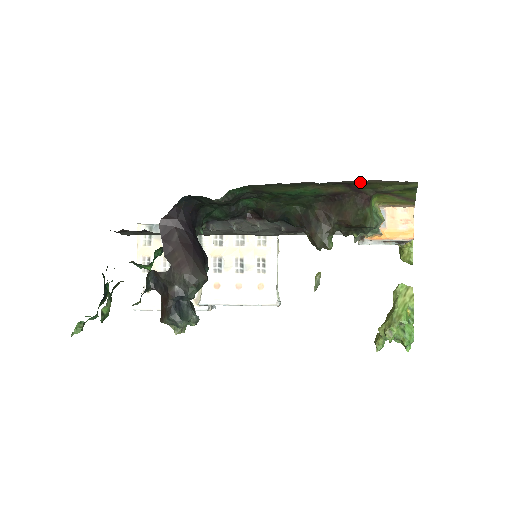
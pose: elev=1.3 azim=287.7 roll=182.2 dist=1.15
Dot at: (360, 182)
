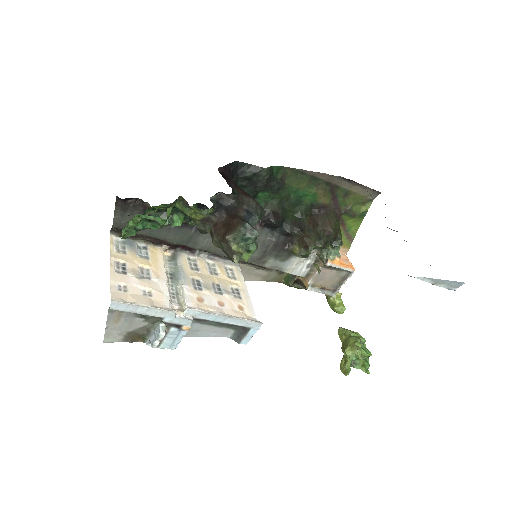
Dot at: (347, 189)
